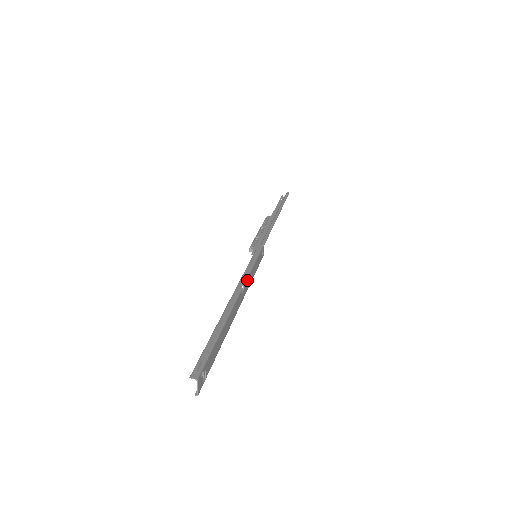
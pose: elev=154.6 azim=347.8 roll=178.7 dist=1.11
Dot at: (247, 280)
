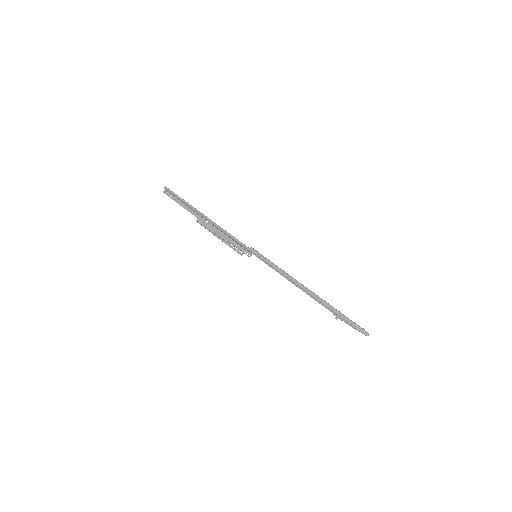
Dot at: (290, 276)
